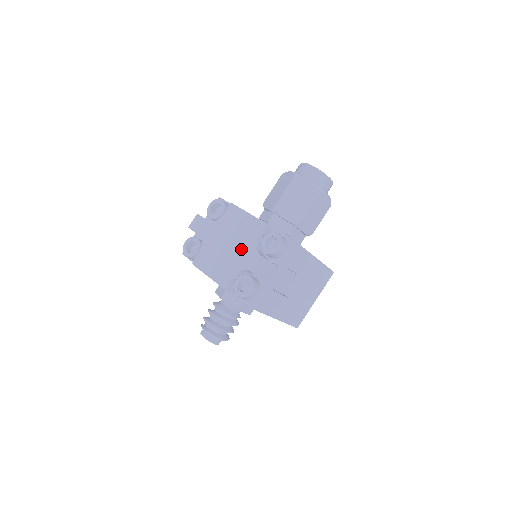
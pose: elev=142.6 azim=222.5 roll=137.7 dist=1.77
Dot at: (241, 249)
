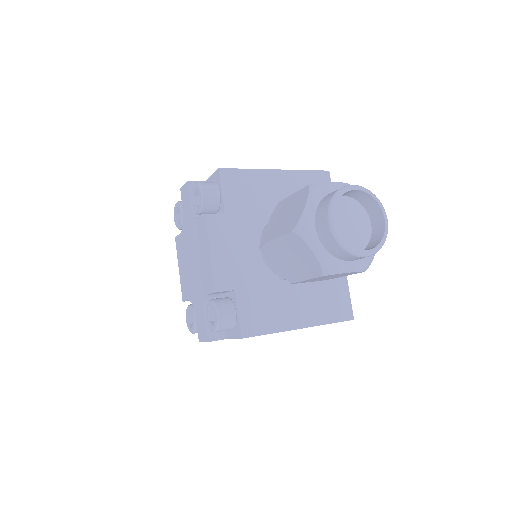
Dot at: (197, 284)
